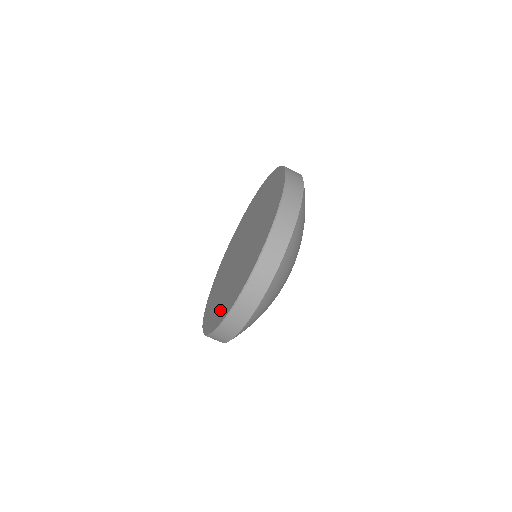
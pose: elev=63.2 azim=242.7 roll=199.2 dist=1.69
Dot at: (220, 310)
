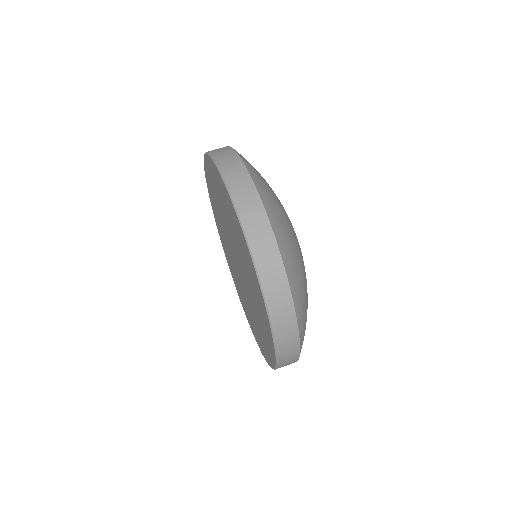
Dot at: (259, 304)
